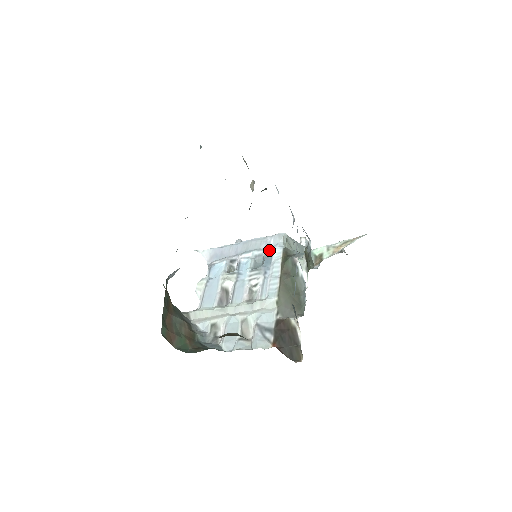
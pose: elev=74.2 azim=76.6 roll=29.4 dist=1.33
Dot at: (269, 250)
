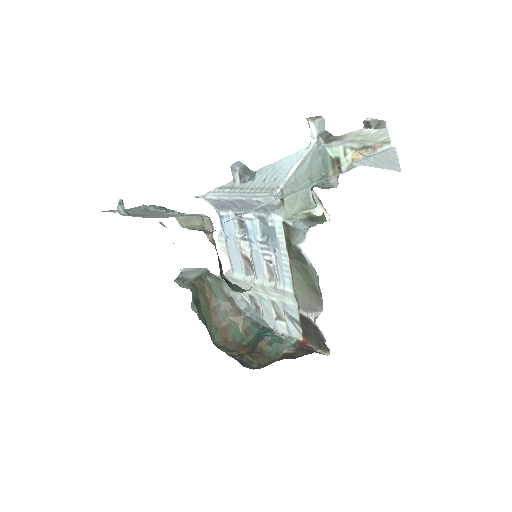
Dot at: (269, 217)
